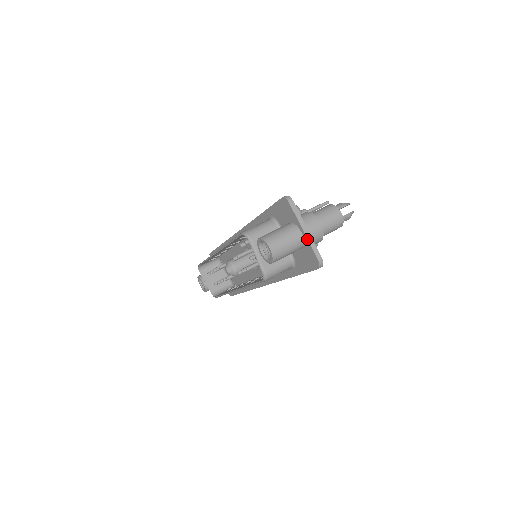
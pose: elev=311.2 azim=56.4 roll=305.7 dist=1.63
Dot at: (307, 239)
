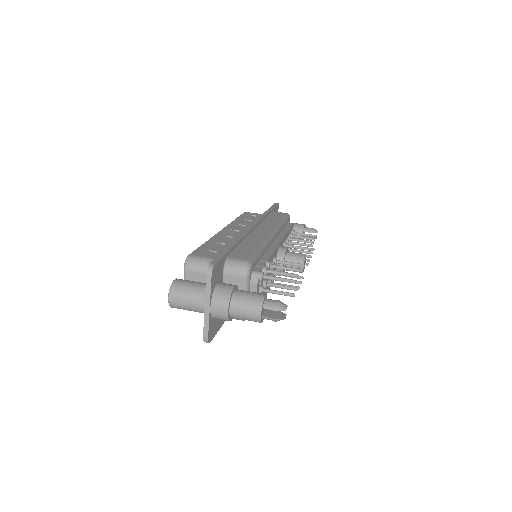
Dot at: (204, 315)
